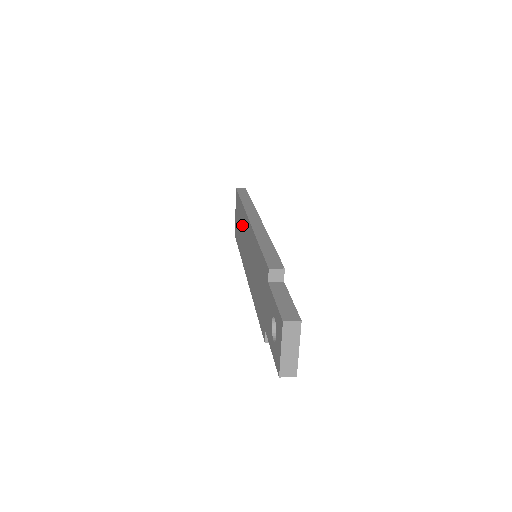
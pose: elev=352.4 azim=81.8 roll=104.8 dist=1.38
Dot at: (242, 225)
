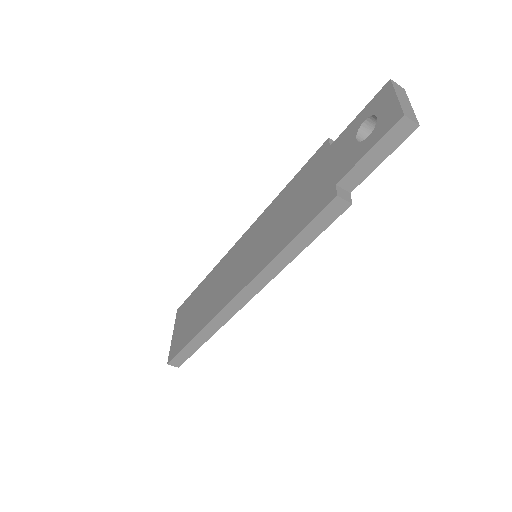
Dot at: (210, 287)
